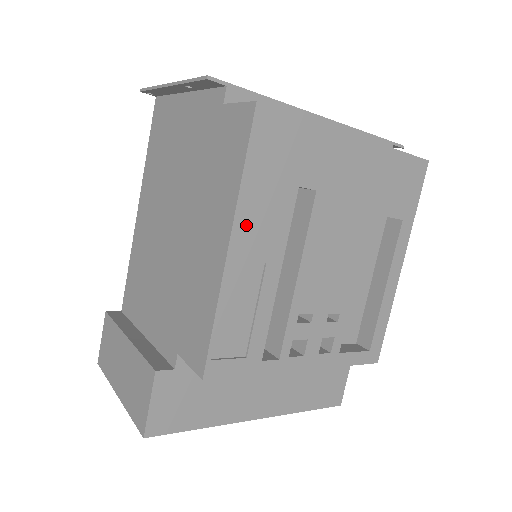
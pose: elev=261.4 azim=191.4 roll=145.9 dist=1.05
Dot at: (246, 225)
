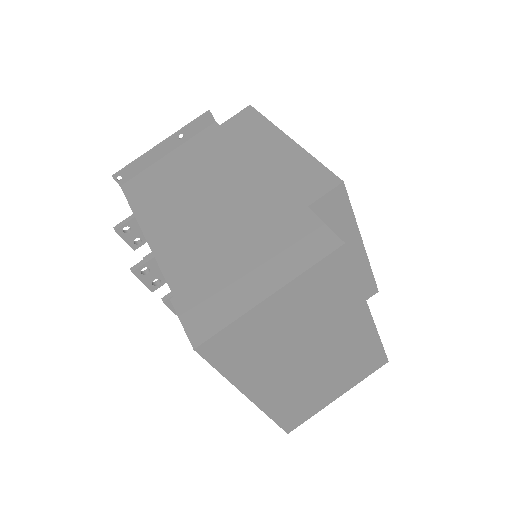
Dot at: occluded
